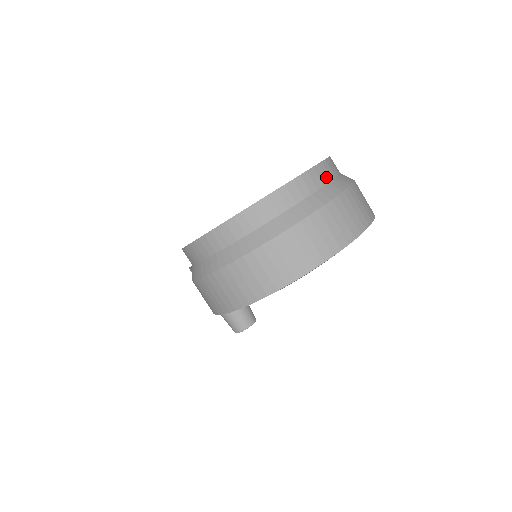
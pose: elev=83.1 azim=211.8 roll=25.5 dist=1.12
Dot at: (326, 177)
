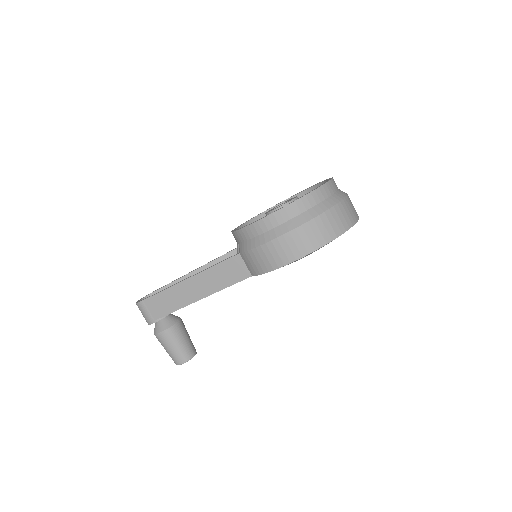
Dot at: occluded
